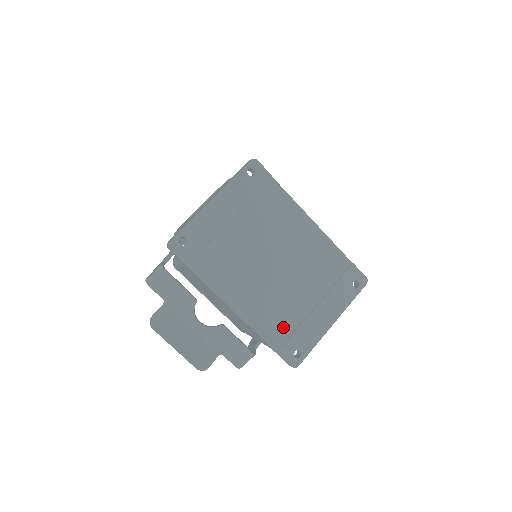
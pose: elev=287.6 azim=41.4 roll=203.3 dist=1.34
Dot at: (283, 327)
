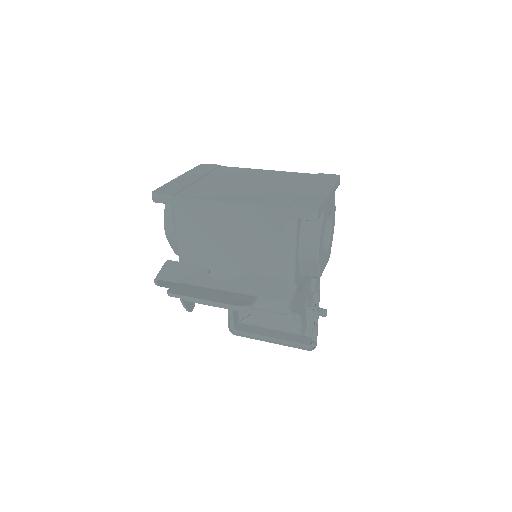
Dot at: (283, 201)
